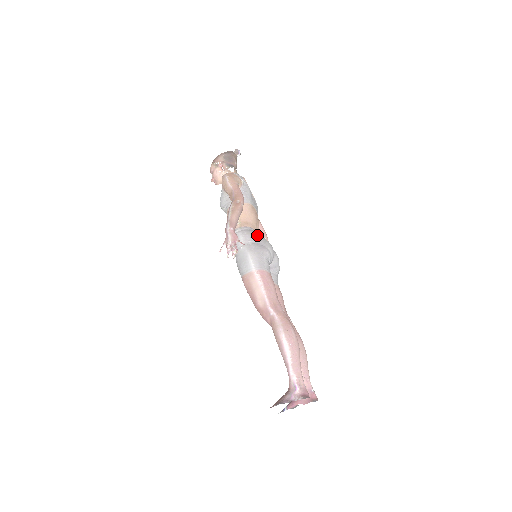
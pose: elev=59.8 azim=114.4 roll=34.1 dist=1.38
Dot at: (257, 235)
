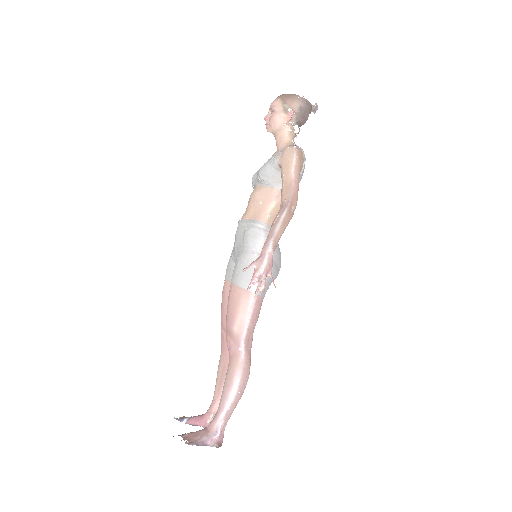
Dot at: (278, 247)
